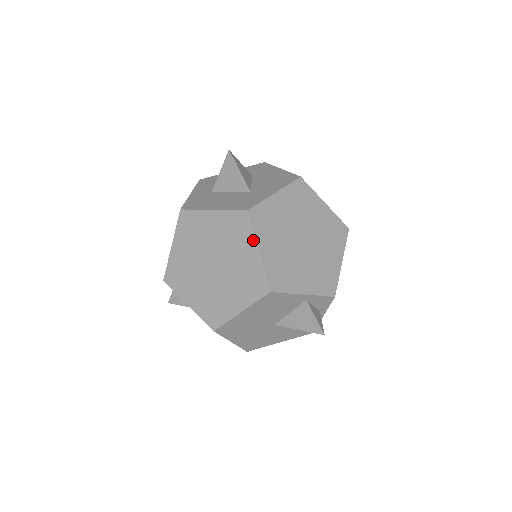
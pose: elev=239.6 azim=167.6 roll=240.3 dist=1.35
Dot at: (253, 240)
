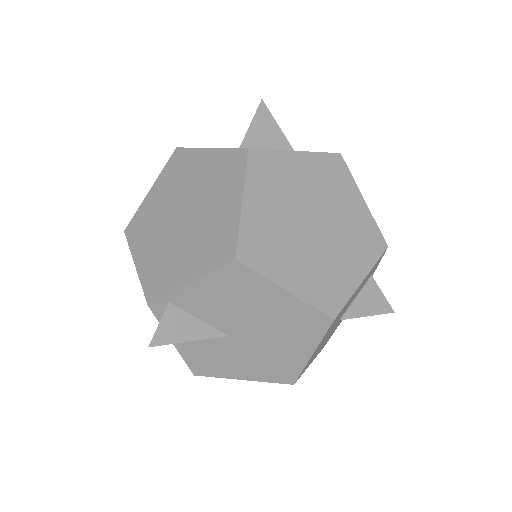
Dot at: (355, 187)
